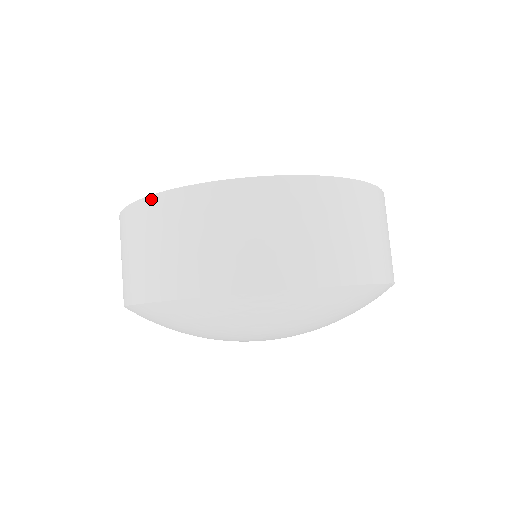
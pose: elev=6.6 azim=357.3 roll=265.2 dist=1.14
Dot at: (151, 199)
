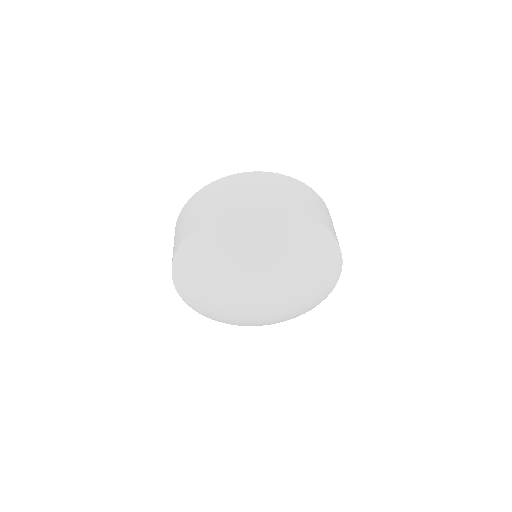
Dot at: (262, 173)
